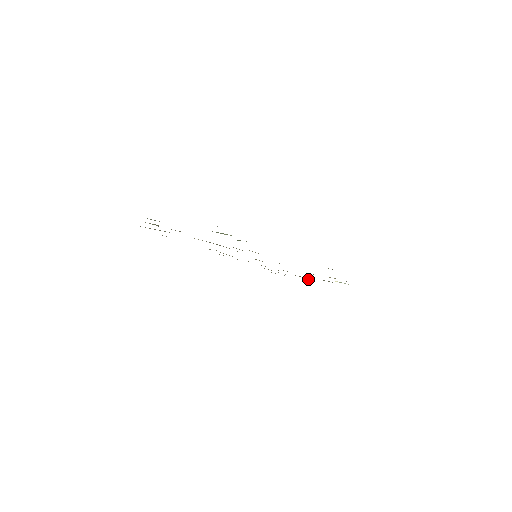
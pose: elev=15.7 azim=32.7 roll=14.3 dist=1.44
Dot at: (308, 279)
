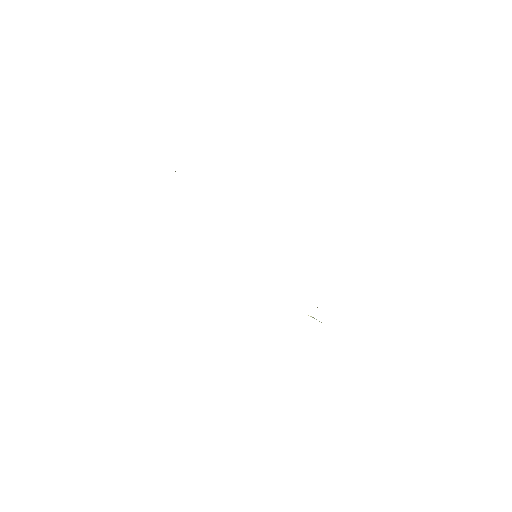
Dot at: occluded
